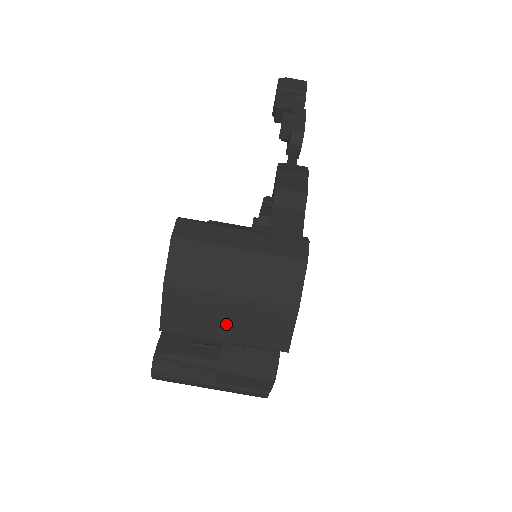
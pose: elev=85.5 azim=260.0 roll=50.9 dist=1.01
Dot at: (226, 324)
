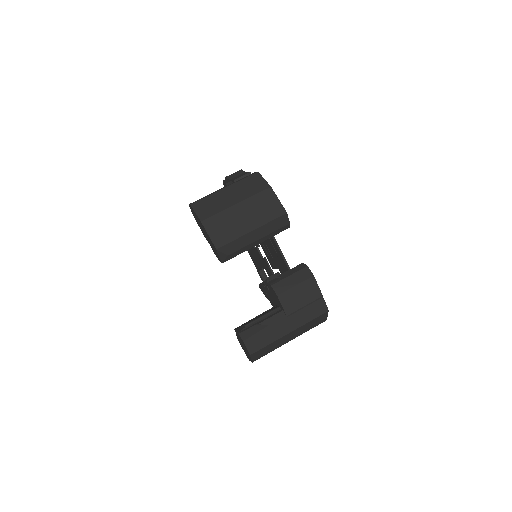
Dot at: (245, 220)
